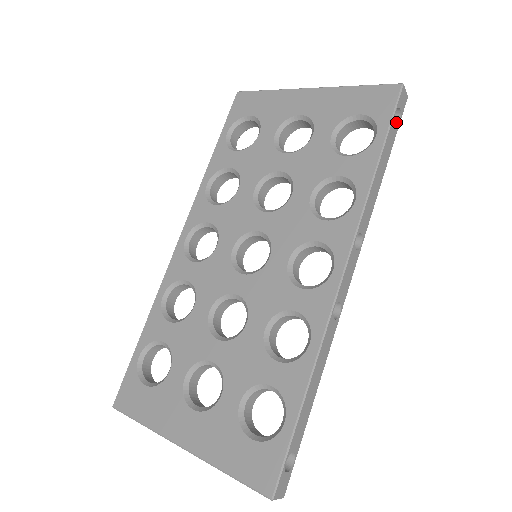
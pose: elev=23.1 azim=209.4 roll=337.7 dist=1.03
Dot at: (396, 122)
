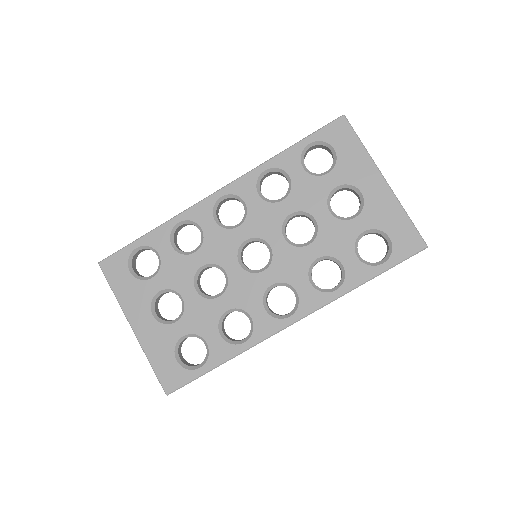
Dot at: occluded
